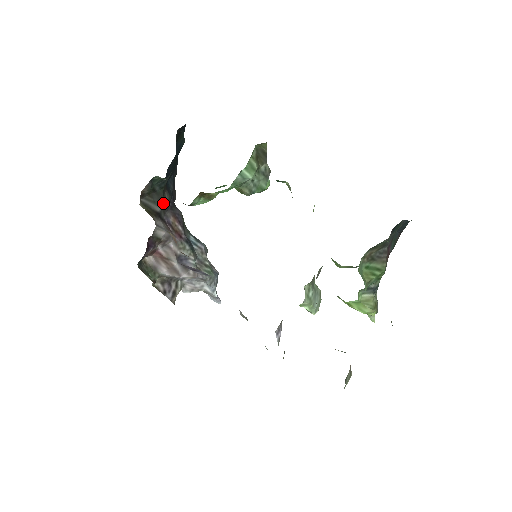
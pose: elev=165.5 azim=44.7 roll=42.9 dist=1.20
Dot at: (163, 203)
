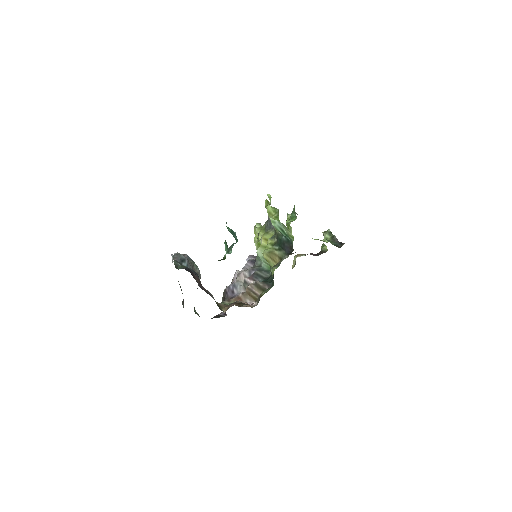
Dot at: occluded
